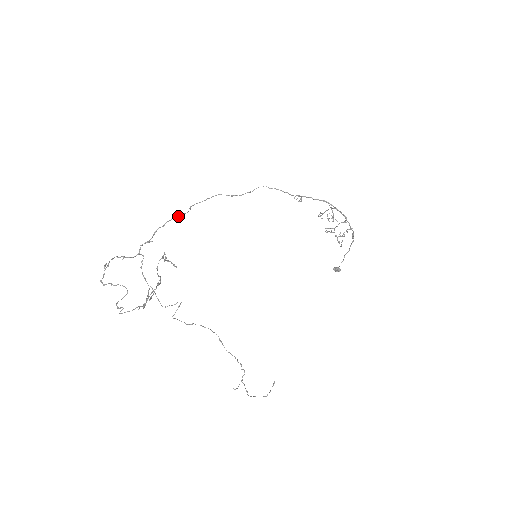
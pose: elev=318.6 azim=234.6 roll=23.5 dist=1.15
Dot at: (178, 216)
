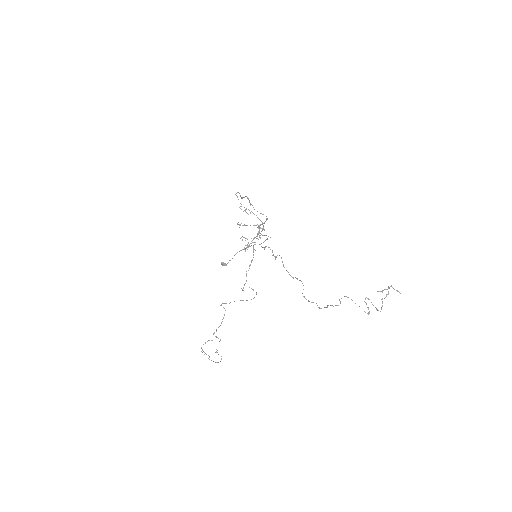
Dot at: occluded
